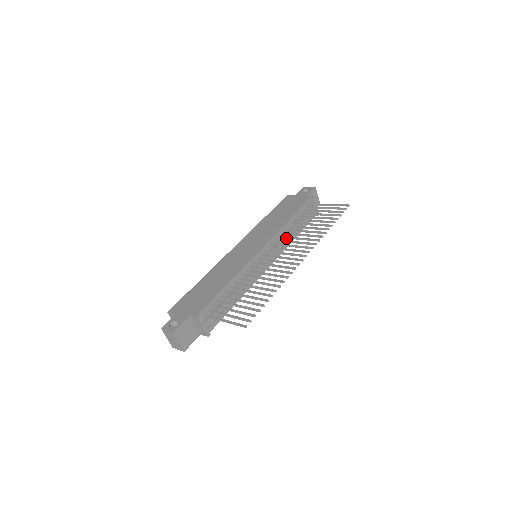
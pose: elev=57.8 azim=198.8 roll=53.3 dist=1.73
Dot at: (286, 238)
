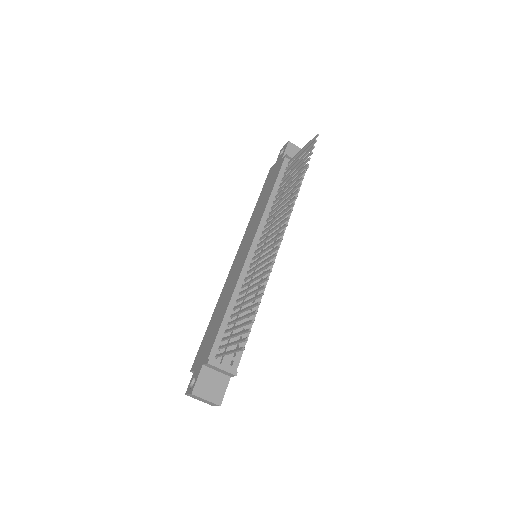
Dot at: (272, 217)
